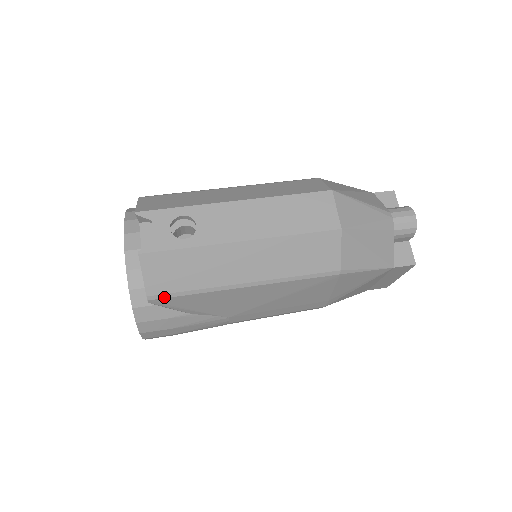
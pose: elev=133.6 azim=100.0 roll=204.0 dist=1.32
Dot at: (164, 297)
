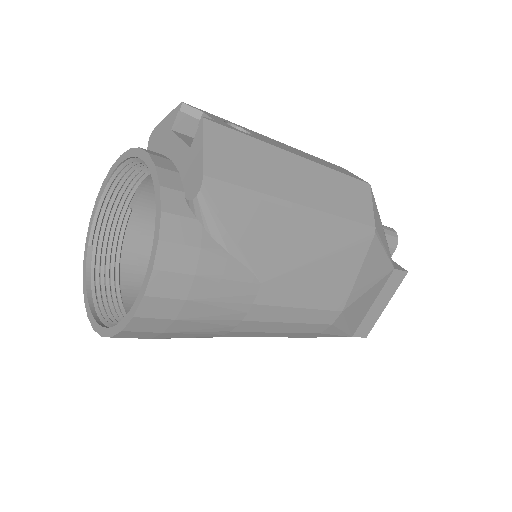
Dot at: (222, 186)
